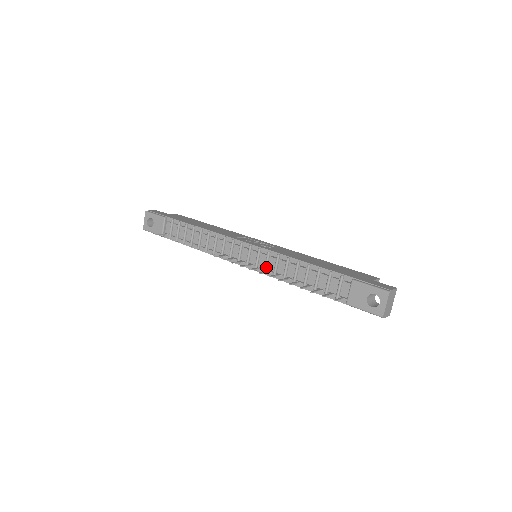
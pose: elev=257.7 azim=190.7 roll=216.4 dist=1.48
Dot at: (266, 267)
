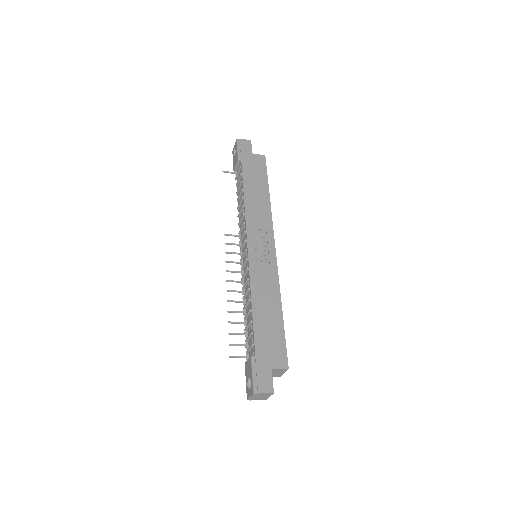
Dot at: (243, 276)
